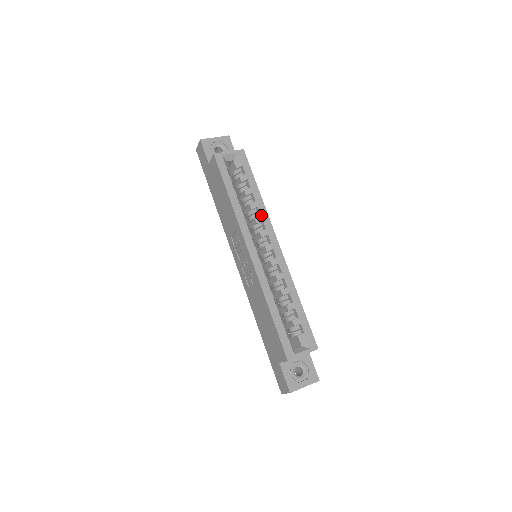
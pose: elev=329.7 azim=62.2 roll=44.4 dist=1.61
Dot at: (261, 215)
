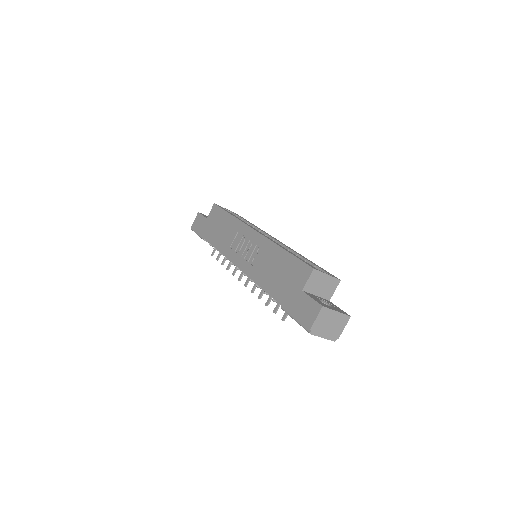
Dot at: (258, 229)
